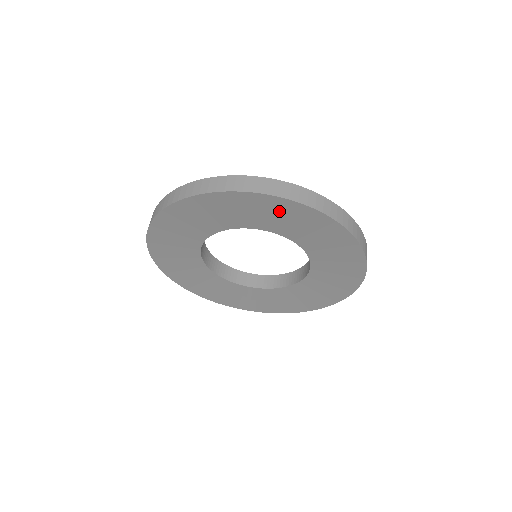
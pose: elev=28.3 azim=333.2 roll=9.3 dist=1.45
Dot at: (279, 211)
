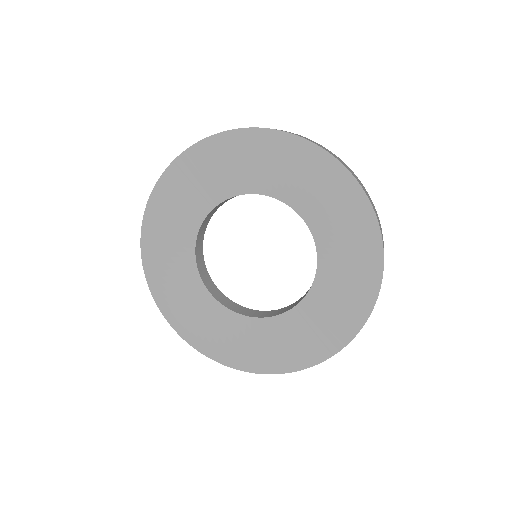
Dot at: (354, 226)
